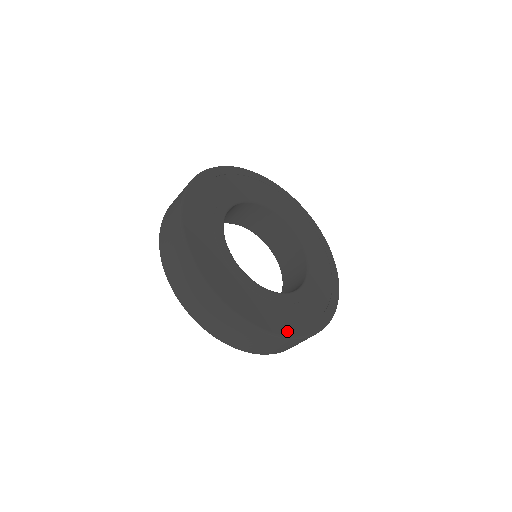
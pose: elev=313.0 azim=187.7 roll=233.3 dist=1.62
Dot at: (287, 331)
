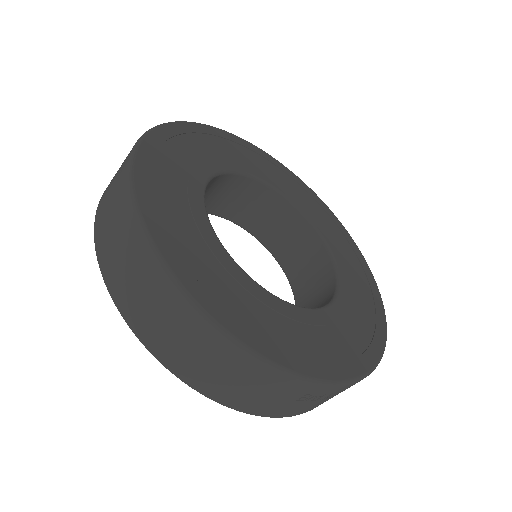
Dot at: (289, 361)
